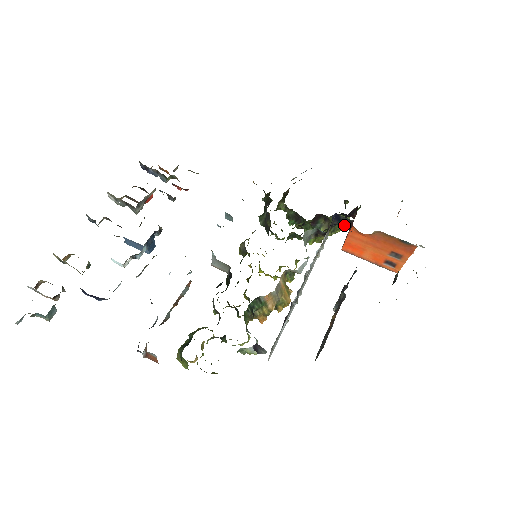
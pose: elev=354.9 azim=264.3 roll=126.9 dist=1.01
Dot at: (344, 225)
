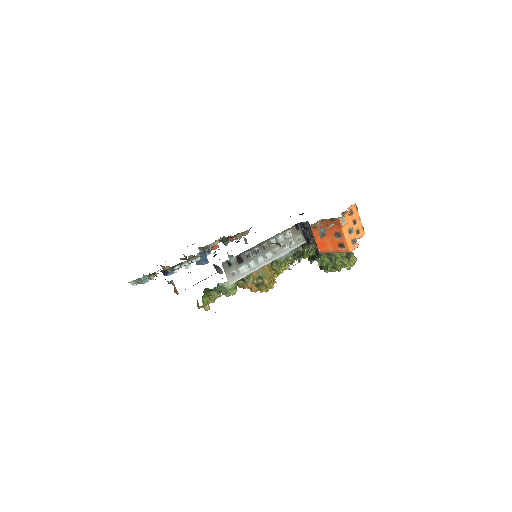
Dot at: occluded
